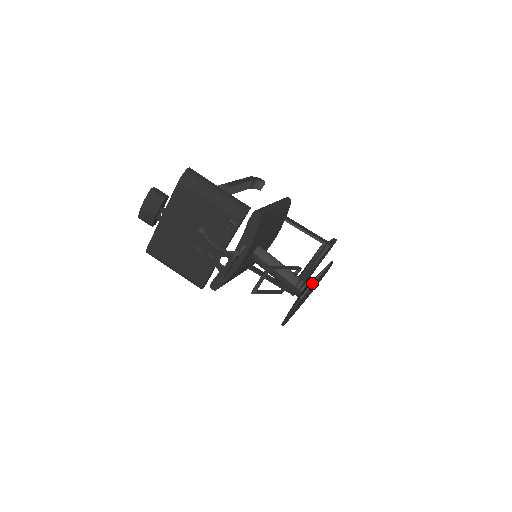
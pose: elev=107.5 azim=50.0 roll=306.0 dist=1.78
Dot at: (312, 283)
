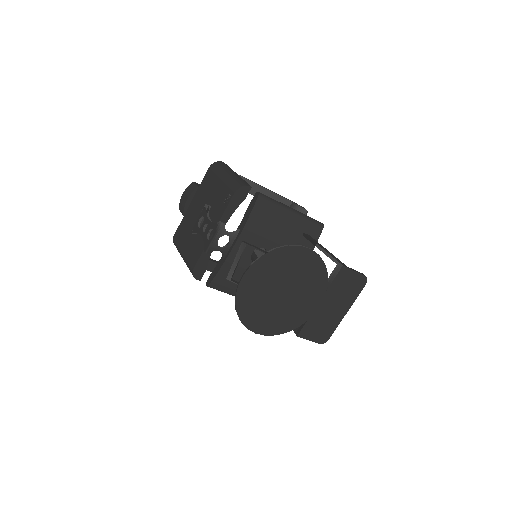
Dot at: (270, 250)
